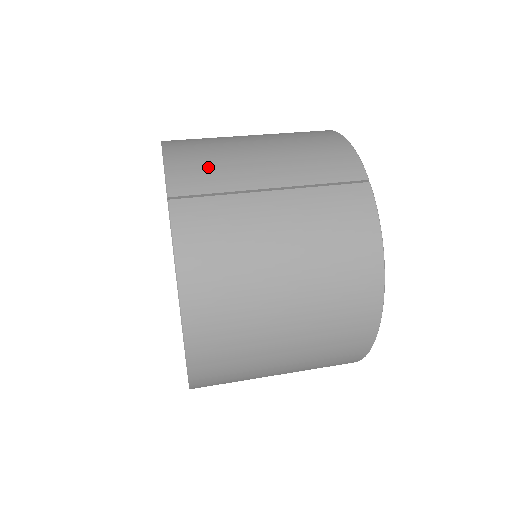
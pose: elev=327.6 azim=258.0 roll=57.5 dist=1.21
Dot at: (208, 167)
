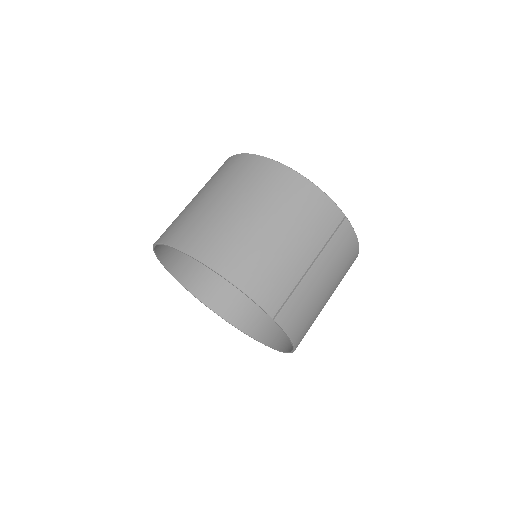
Dot at: (274, 280)
